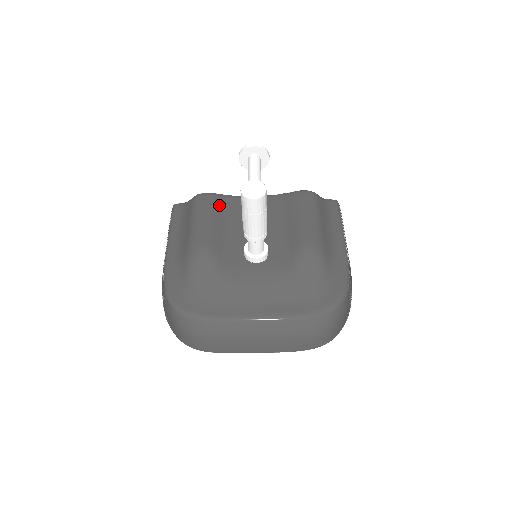
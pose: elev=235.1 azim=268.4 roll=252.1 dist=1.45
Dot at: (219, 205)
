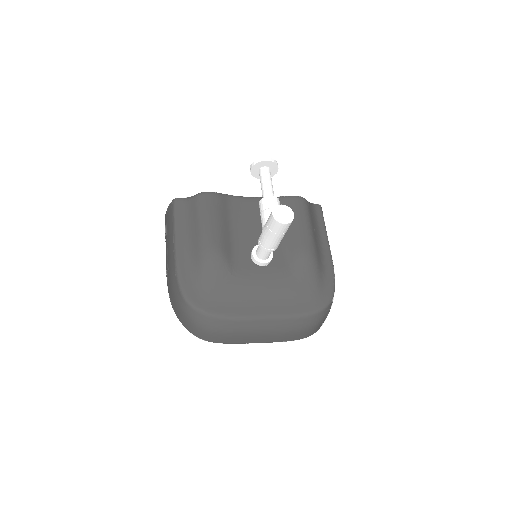
Dot at: (223, 206)
